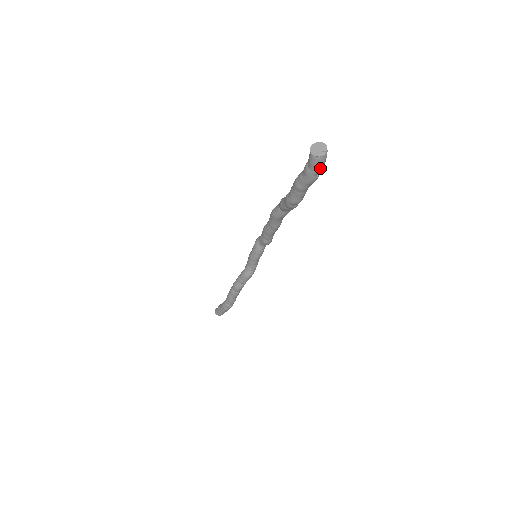
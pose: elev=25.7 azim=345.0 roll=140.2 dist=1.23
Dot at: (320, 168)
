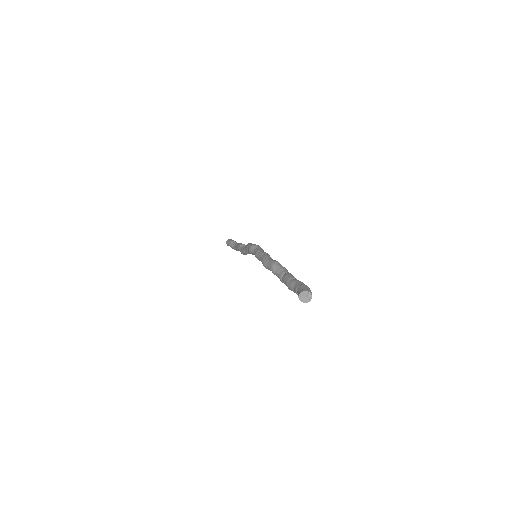
Dot at: occluded
